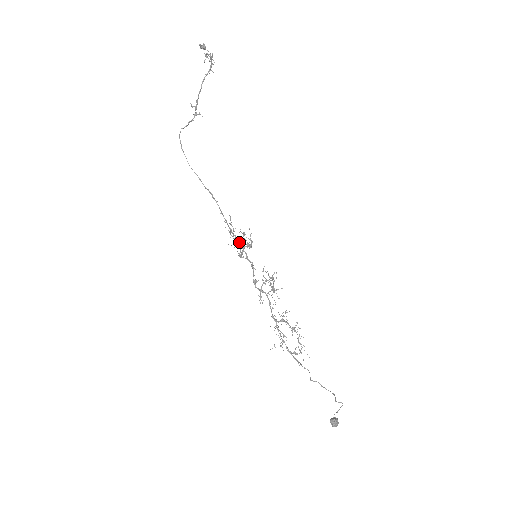
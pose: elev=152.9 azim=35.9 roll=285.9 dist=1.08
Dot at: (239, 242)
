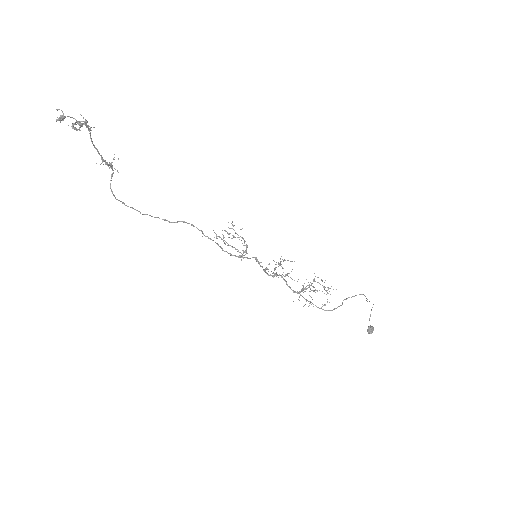
Dot at: (235, 256)
